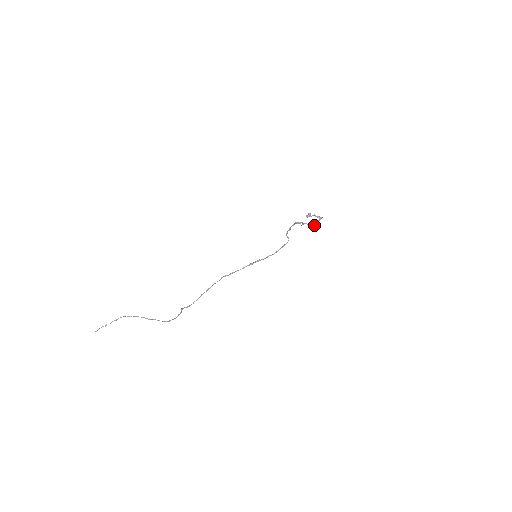
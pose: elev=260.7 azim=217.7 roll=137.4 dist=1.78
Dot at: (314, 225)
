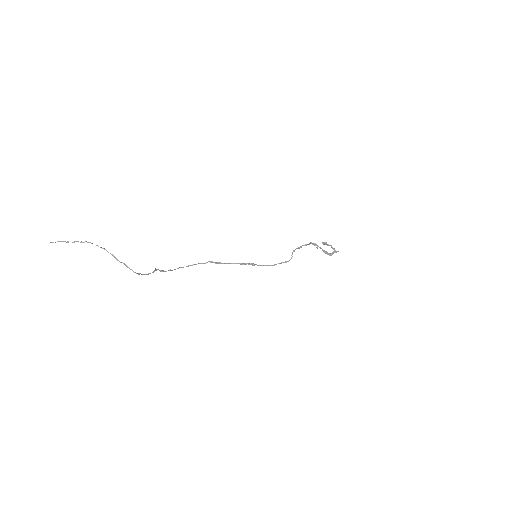
Dot at: (328, 254)
